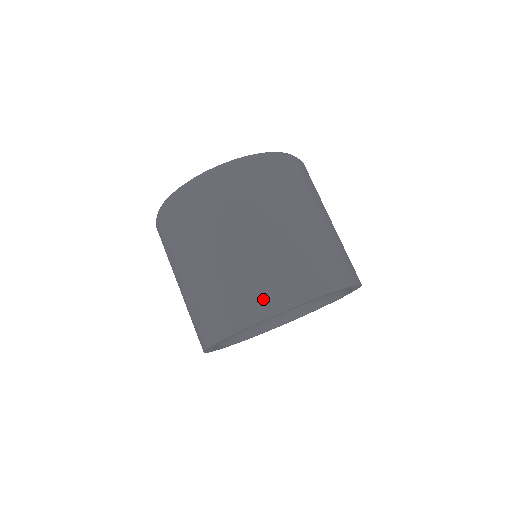
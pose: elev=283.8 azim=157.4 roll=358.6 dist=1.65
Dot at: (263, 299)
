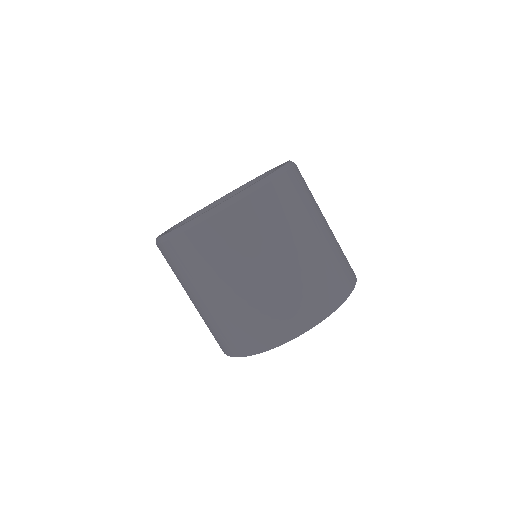
Dot at: (277, 329)
